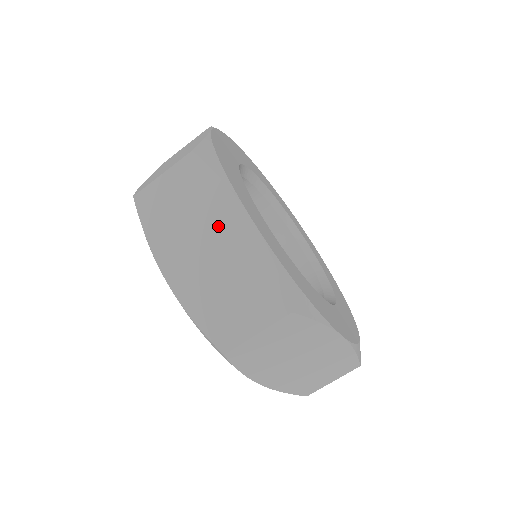
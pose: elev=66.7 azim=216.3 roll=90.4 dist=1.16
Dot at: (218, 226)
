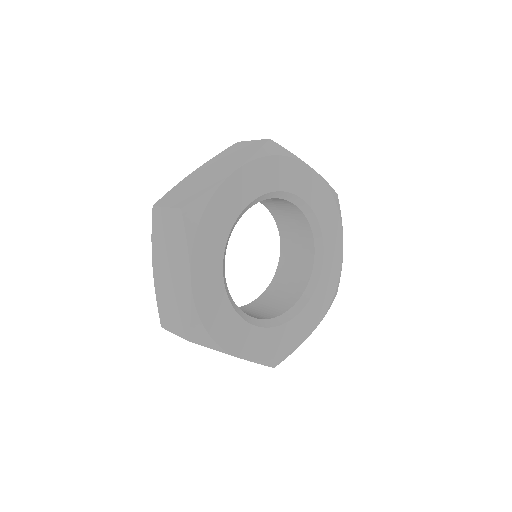
Dot at: (178, 265)
